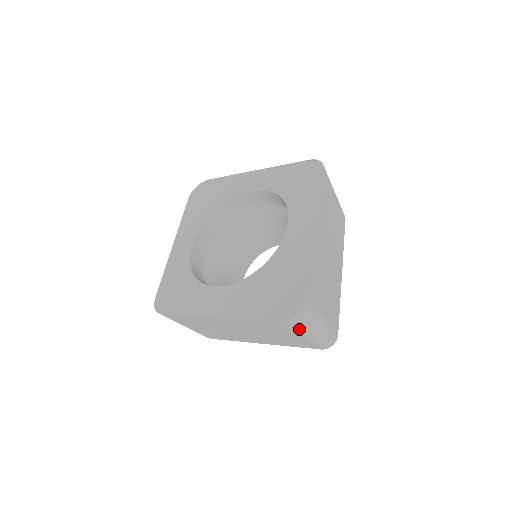
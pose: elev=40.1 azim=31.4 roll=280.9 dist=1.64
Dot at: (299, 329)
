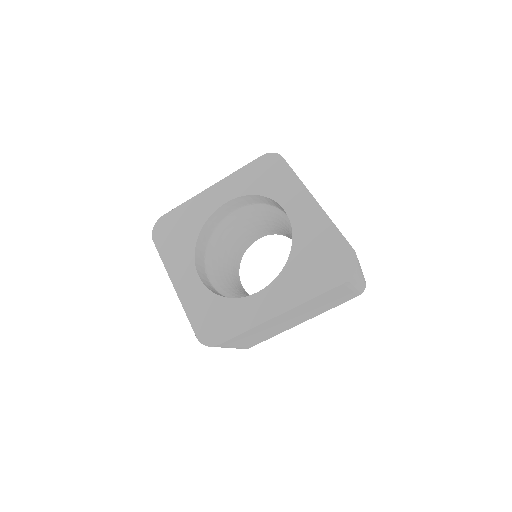
Dot at: (353, 283)
